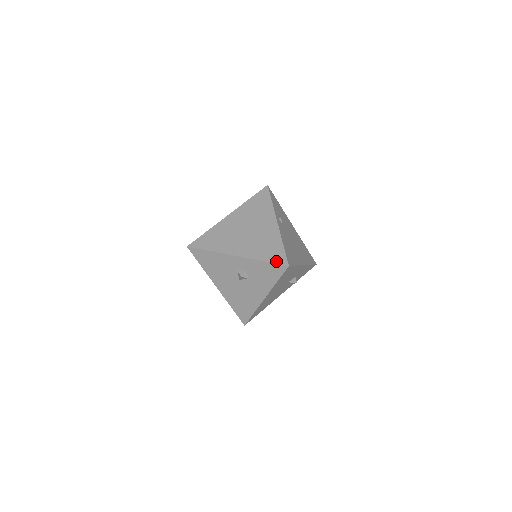
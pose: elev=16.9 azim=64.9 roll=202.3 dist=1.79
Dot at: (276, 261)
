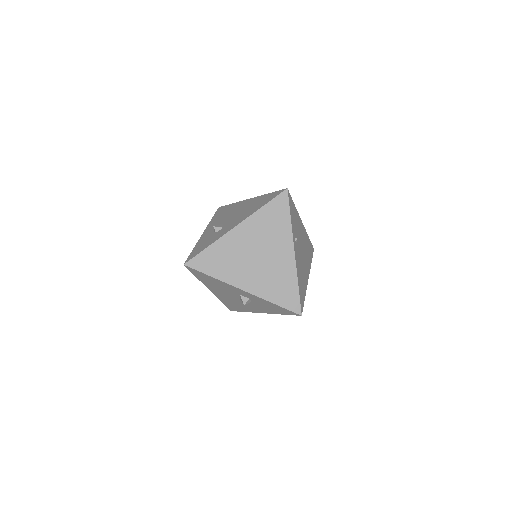
Dot at: (289, 307)
